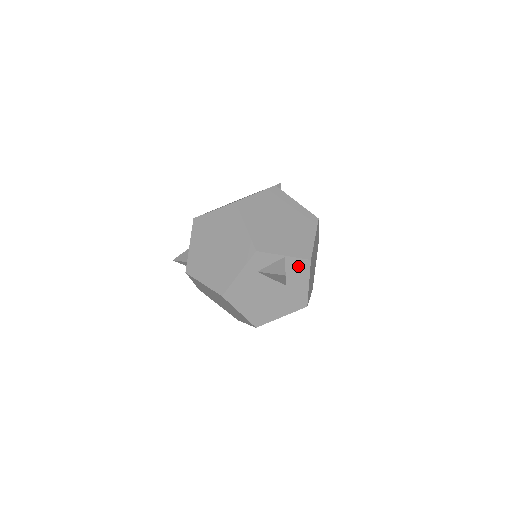
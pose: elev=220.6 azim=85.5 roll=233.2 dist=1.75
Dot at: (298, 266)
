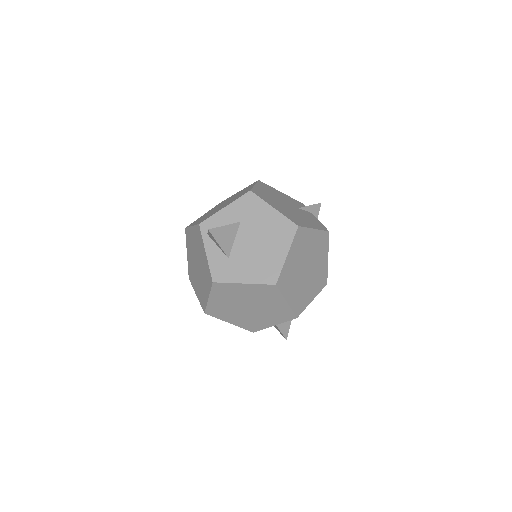
Dot at: occluded
